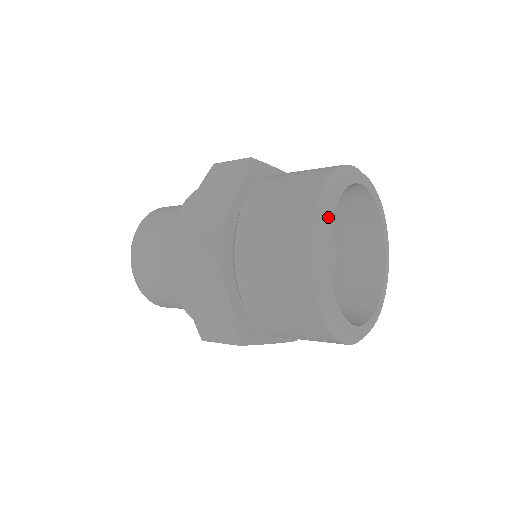
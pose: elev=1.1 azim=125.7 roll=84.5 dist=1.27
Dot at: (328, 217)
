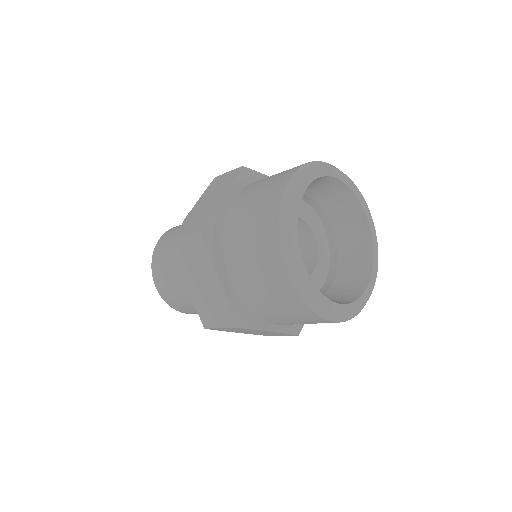
Dot at: (330, 170)
